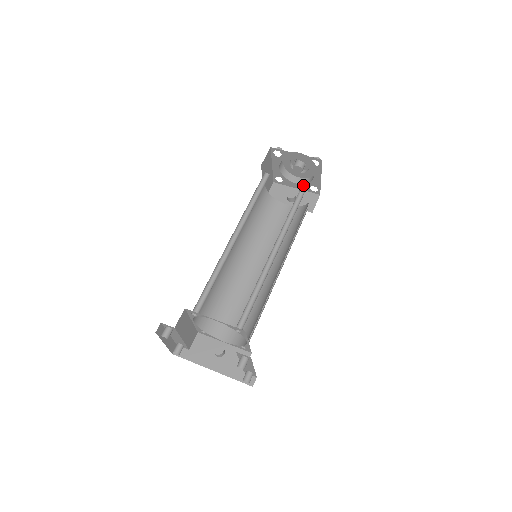
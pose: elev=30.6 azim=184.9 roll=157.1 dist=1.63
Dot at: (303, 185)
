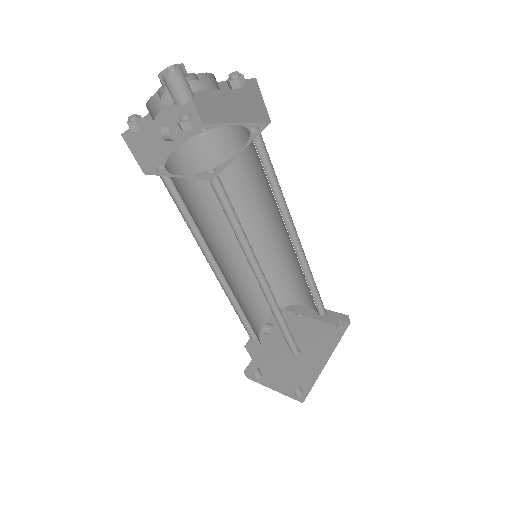
Dot at: occluded
